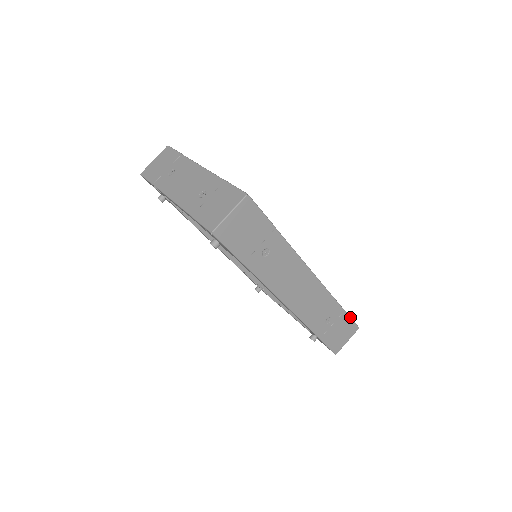
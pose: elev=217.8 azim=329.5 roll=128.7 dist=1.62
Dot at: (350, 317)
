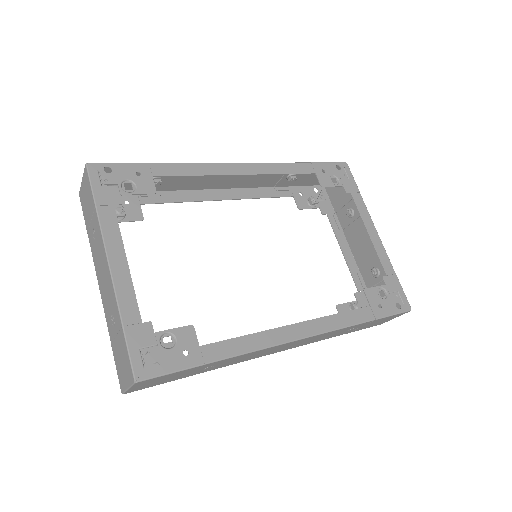
Dot at: (389, 316)
